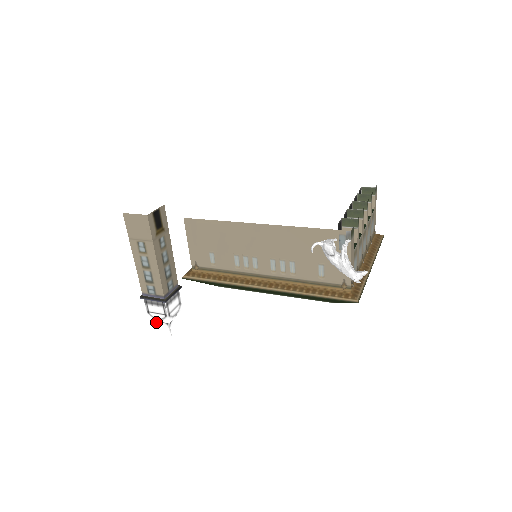
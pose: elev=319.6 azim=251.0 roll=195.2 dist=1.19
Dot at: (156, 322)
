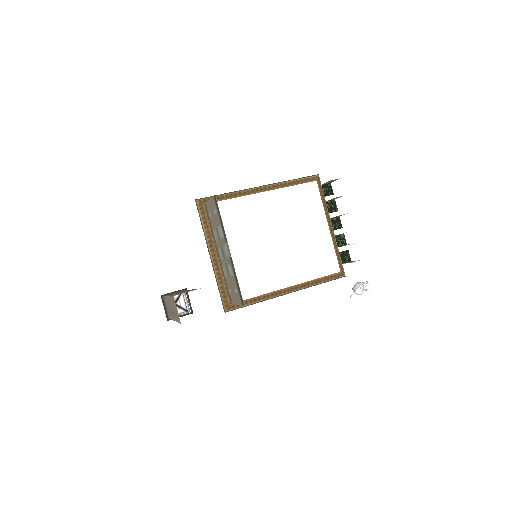
Dot at: occluded
